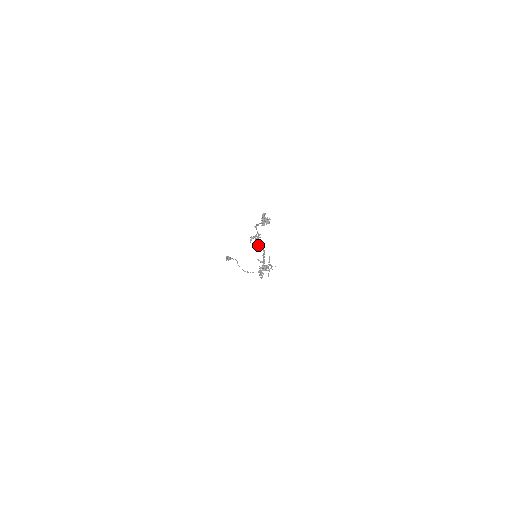
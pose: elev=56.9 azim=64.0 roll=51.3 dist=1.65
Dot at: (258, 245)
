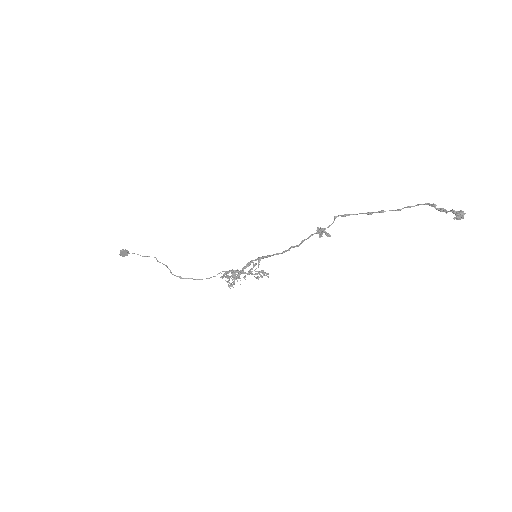
Dot at: occluded
